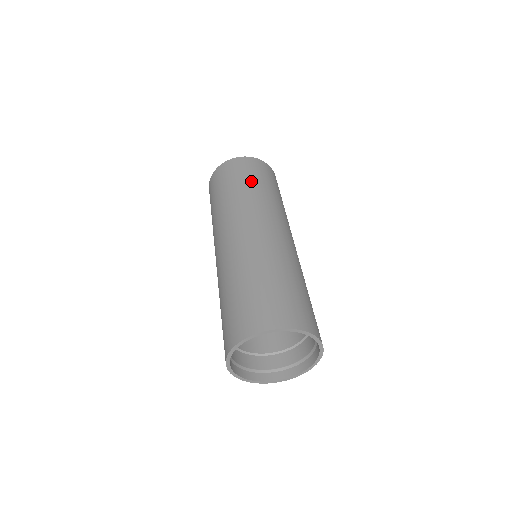
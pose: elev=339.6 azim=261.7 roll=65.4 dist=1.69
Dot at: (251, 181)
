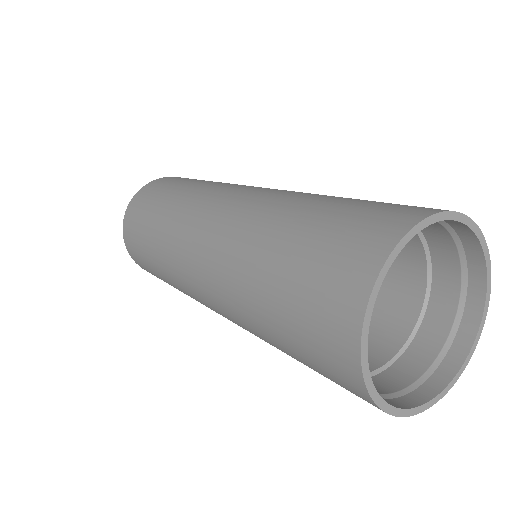
Dot at: (191, 181)
